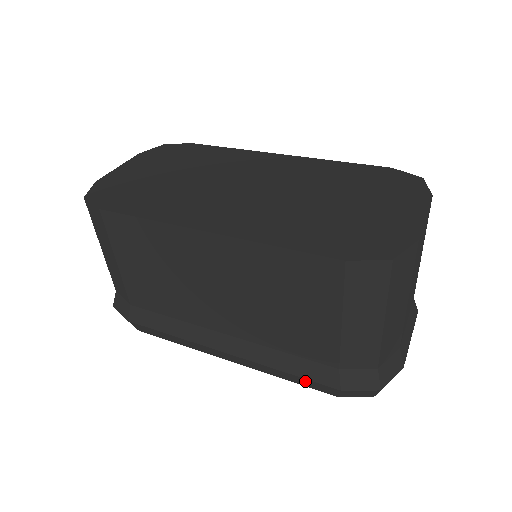
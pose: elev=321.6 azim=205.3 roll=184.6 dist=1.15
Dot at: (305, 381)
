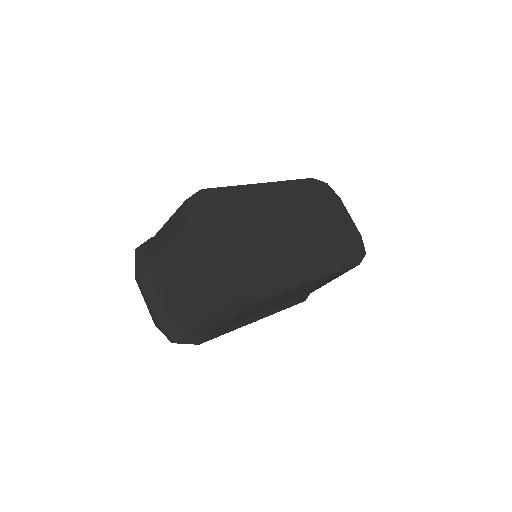
Dot at: occluded
